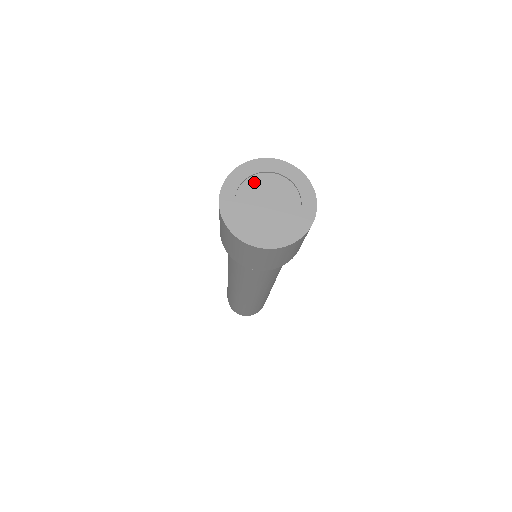
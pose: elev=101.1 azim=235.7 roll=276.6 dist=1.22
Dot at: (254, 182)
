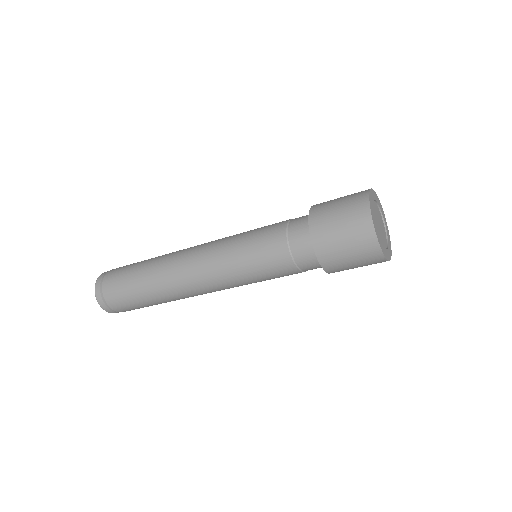
Dot at: (377, 209)
